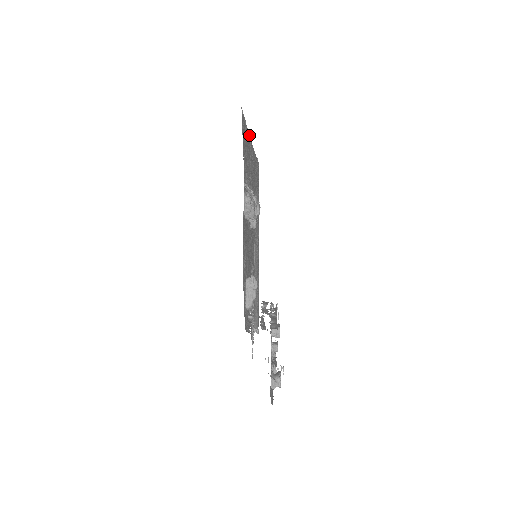
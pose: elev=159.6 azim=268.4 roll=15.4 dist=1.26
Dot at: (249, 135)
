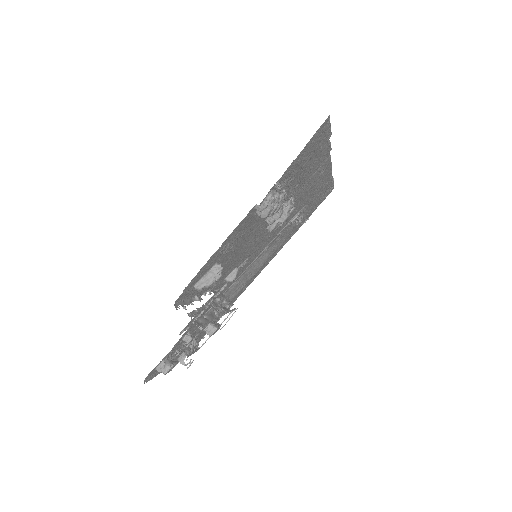
Dot at: (330, 150)
